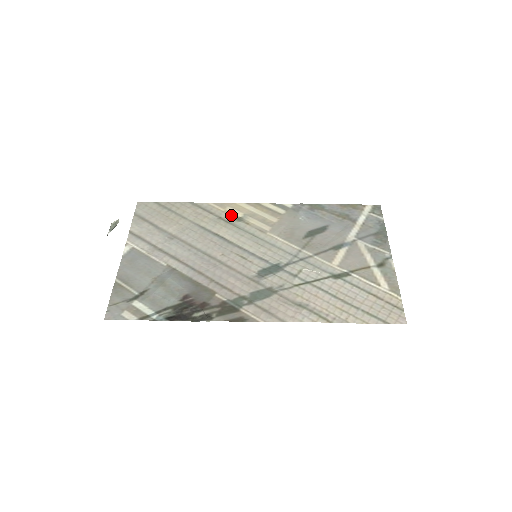
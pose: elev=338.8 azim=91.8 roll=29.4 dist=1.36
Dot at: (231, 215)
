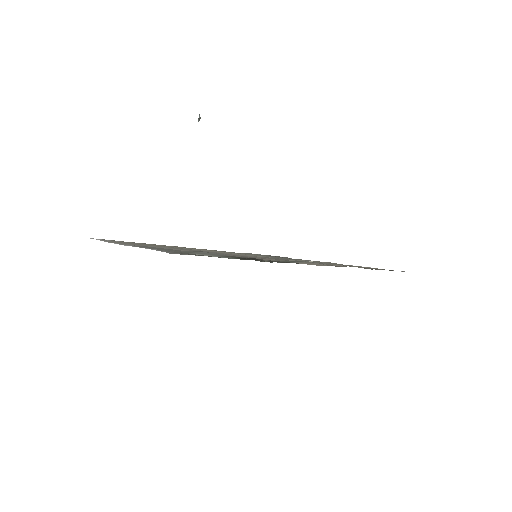
Dot at: occluded
